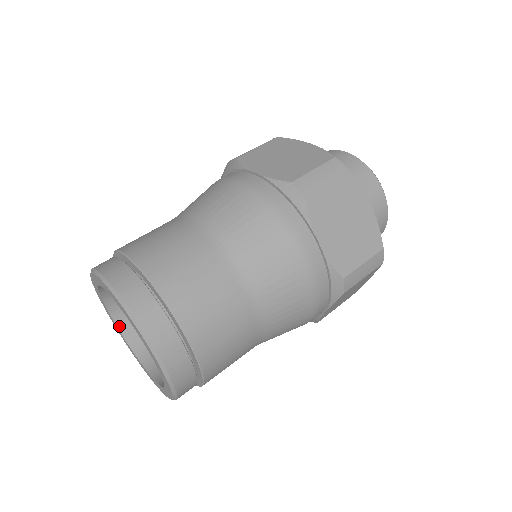
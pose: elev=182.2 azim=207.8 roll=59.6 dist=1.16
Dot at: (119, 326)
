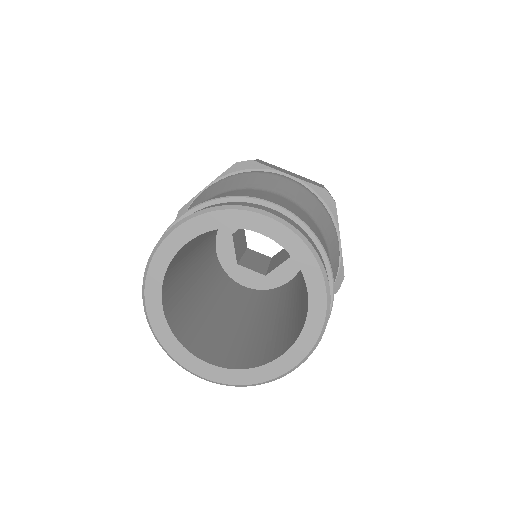
Dot at: (163, 304)
